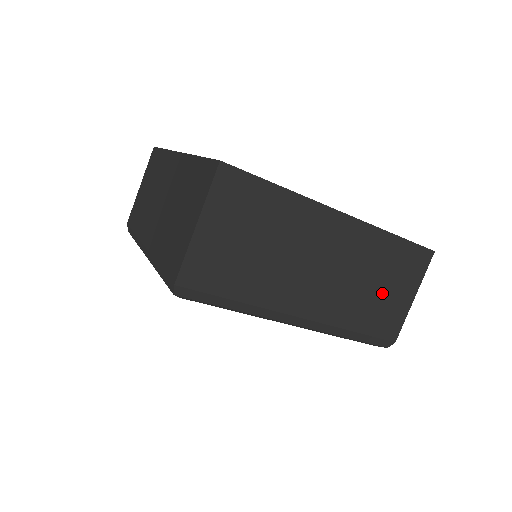
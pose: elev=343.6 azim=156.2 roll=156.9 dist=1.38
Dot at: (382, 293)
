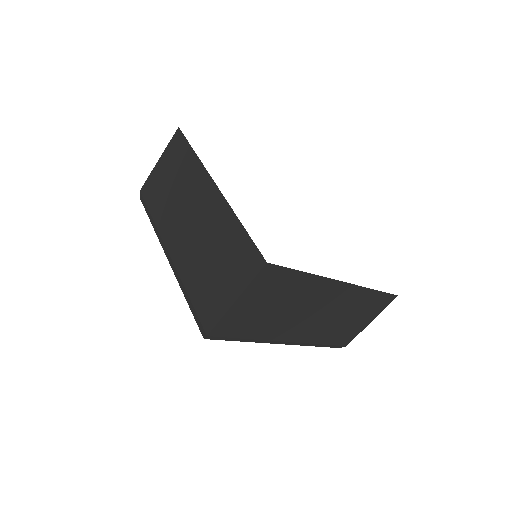
Dot at: (350, 322)
